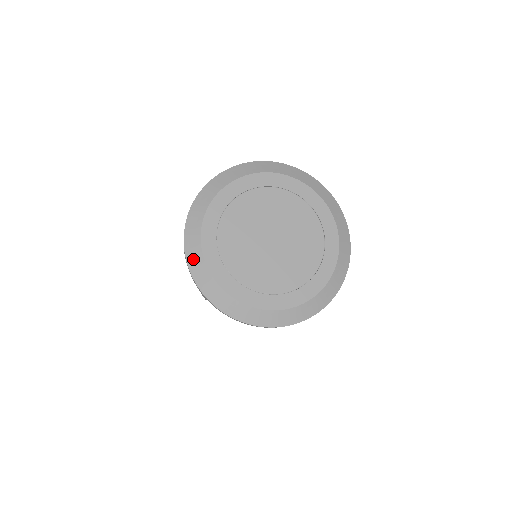
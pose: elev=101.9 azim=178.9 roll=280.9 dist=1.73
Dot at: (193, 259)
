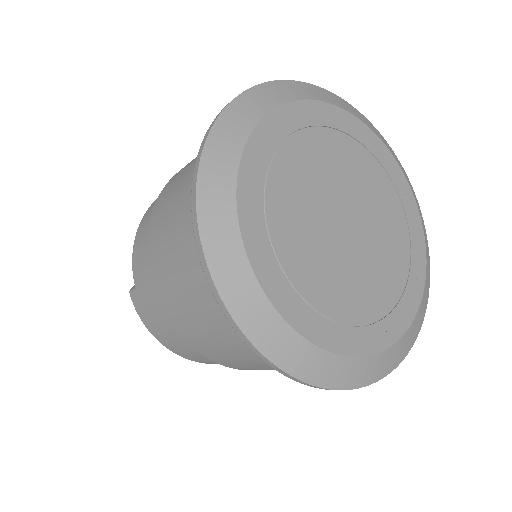
Dot at: (298, 362)
